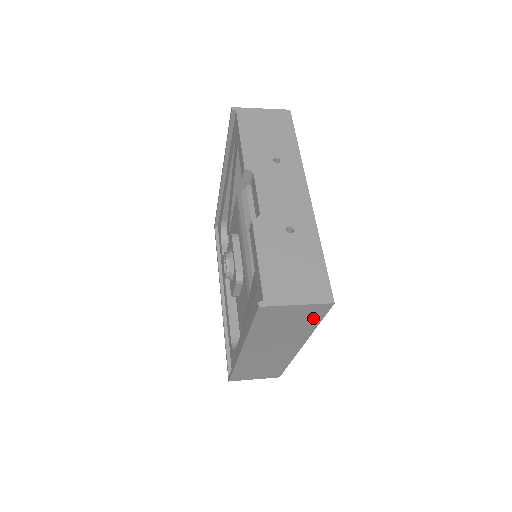
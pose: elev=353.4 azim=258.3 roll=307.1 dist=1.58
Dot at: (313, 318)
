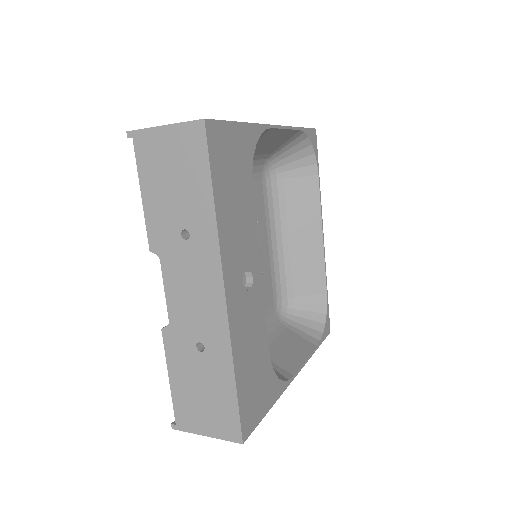
Dot at: occluded
